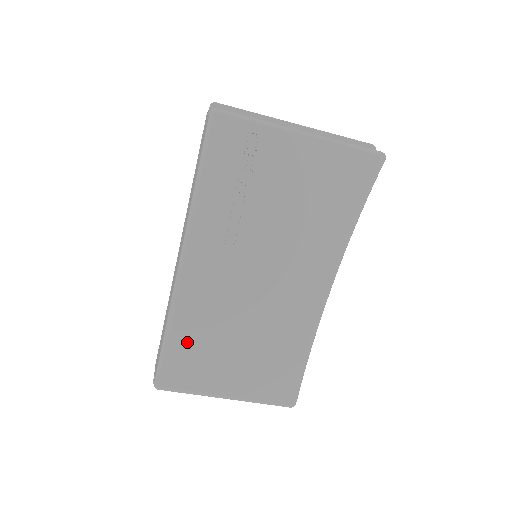
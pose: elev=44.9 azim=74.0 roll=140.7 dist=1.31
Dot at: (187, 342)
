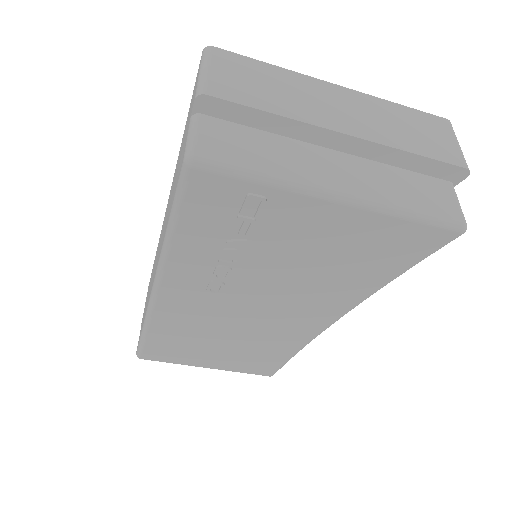
Dot at: (165, 341)
